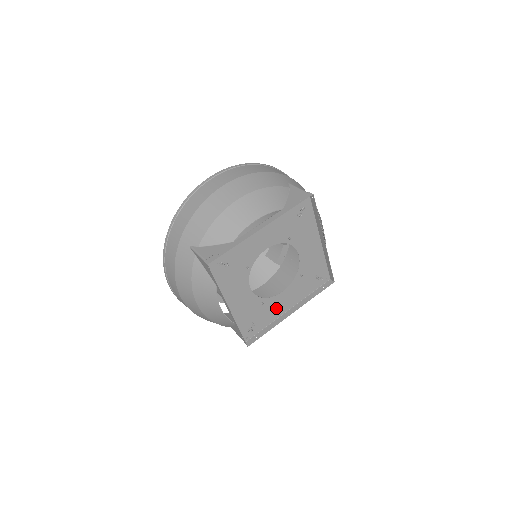
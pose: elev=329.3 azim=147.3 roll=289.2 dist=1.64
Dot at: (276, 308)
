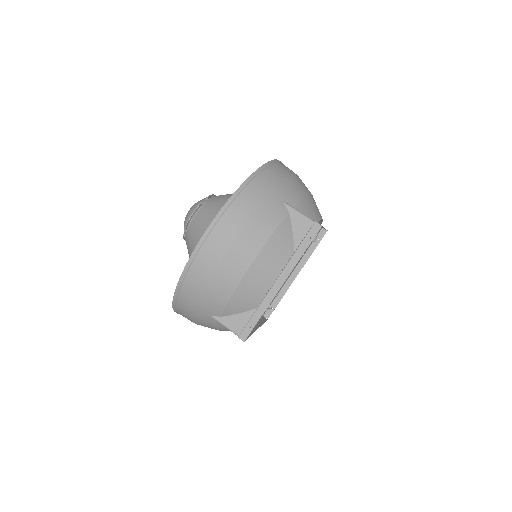
Dot at: occluded
